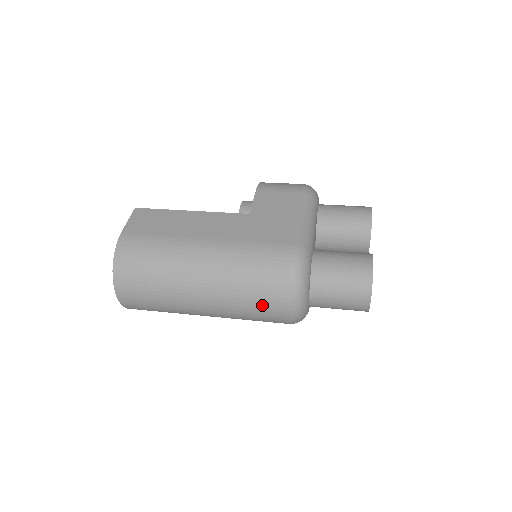
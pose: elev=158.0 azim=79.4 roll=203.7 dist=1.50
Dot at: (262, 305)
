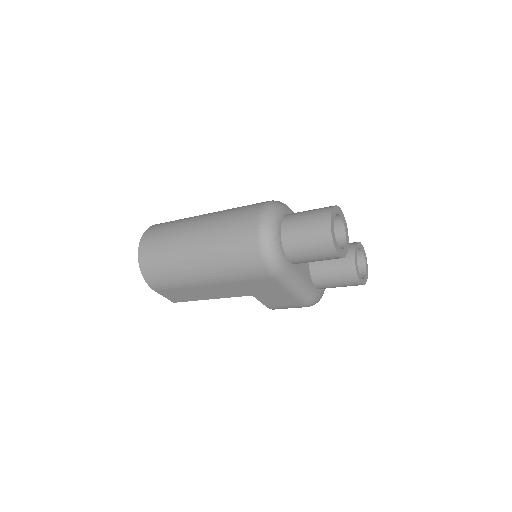
Dot at: (241, 217)
